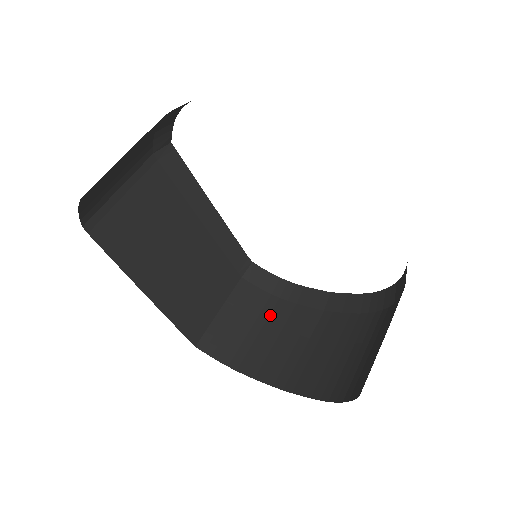
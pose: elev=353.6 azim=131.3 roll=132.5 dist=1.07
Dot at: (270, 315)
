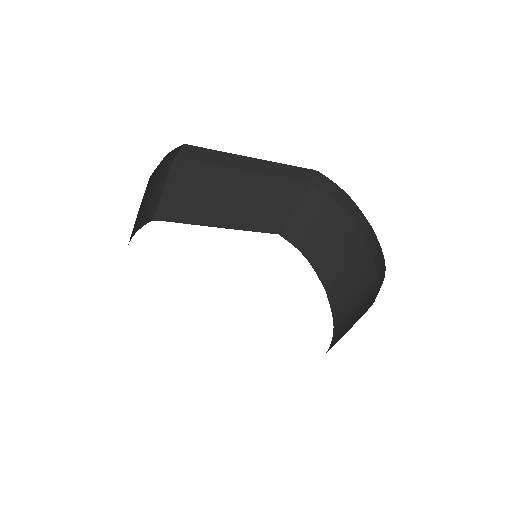
Dot at: (332, 221)
